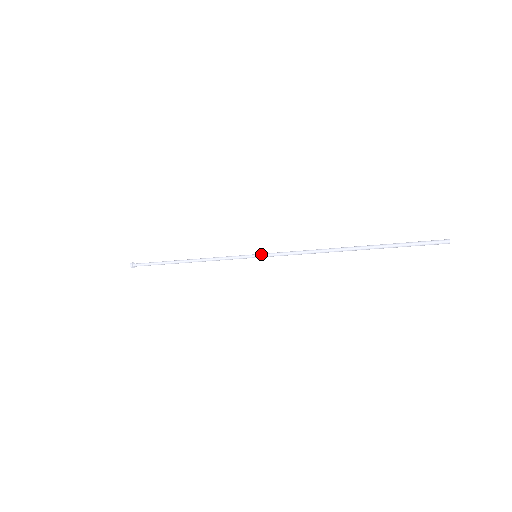
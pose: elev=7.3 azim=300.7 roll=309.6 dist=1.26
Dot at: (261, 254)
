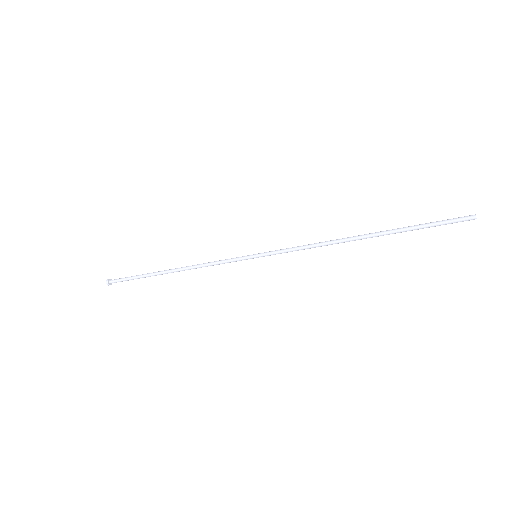
Dot at: (262, 254)
